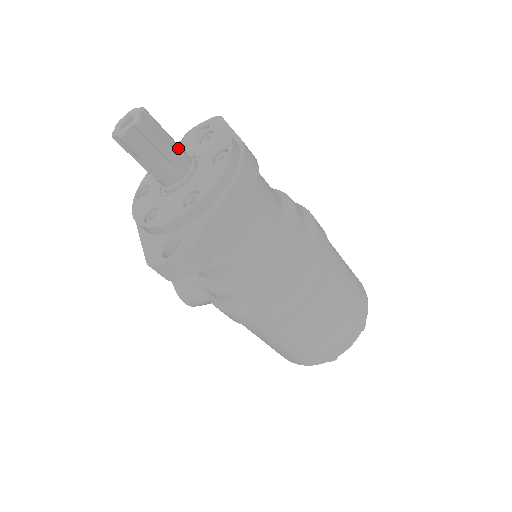
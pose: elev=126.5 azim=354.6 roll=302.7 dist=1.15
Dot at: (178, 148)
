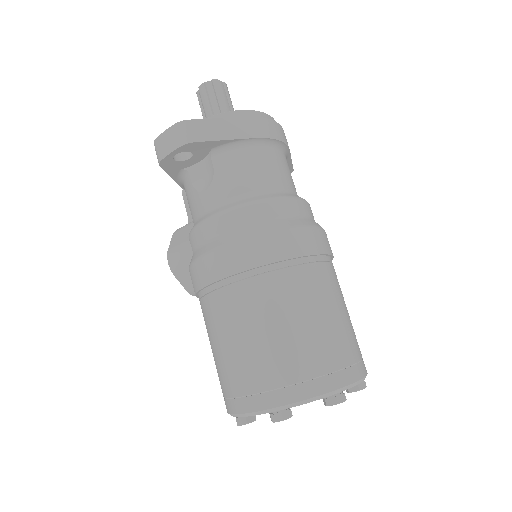
Dot at: occluded
